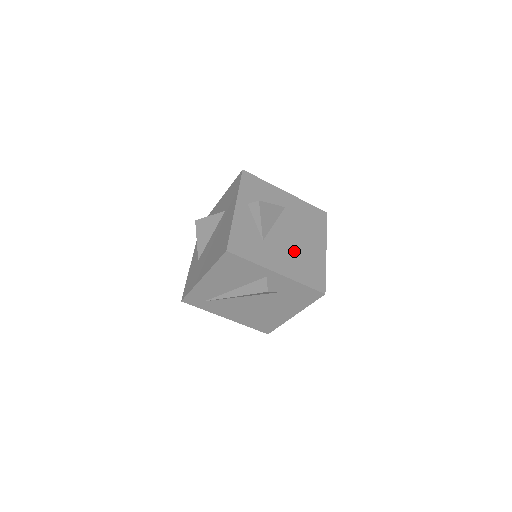
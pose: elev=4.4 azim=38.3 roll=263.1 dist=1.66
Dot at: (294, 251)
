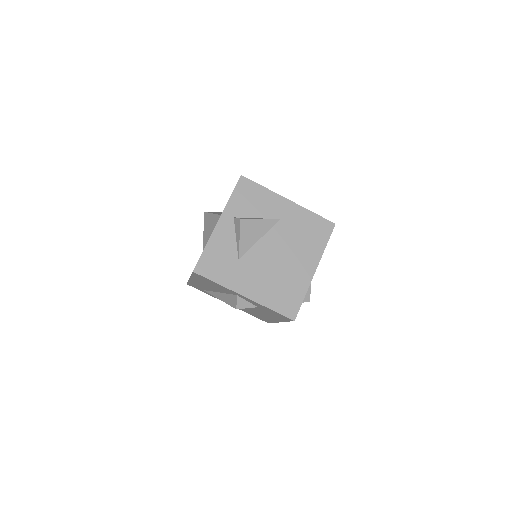
Dot at: (273, 272)
